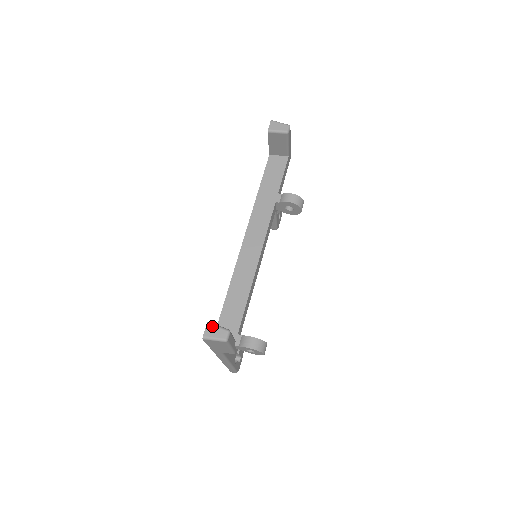
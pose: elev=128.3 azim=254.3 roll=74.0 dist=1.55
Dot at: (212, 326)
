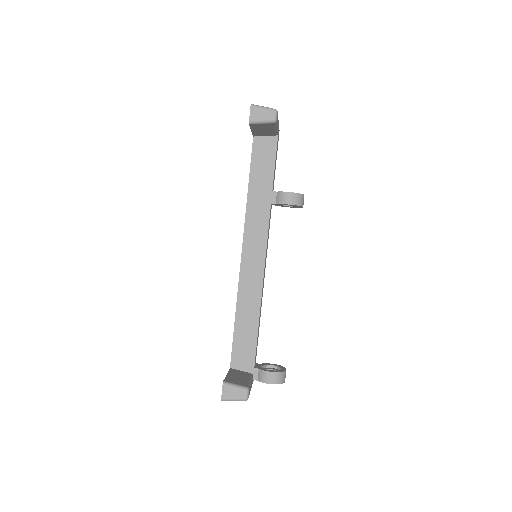
Dot at: (229, 387)
